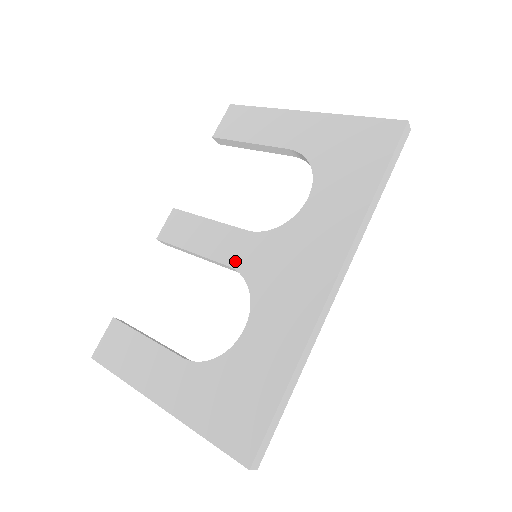
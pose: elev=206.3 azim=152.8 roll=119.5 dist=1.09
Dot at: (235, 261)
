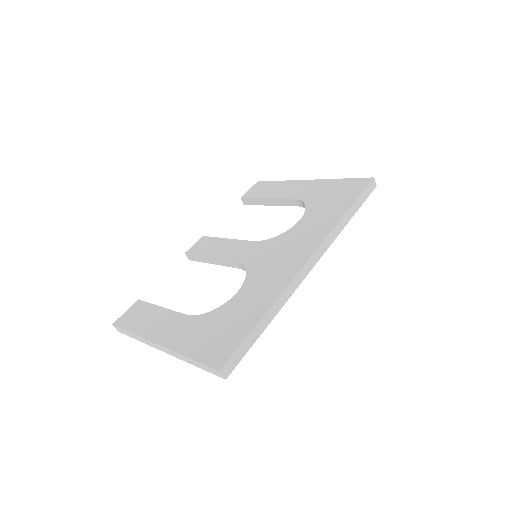
Dot at: (240, 257)
